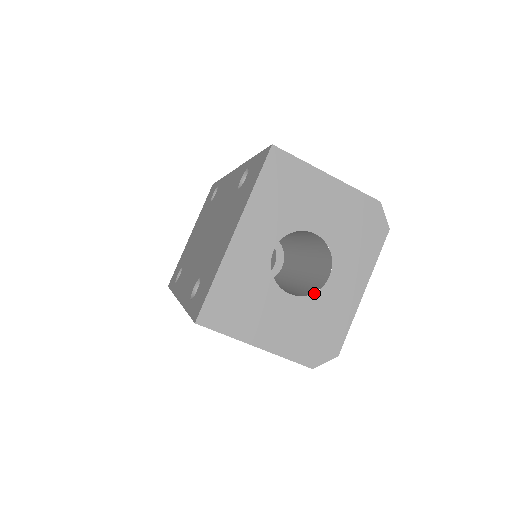
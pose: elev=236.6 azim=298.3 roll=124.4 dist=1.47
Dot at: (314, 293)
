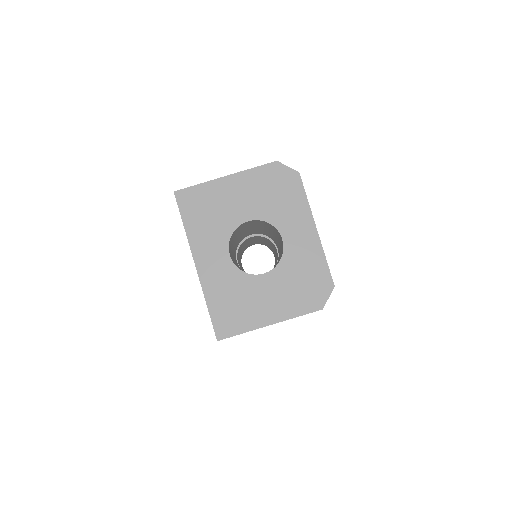
Dot at: (281, 259)
